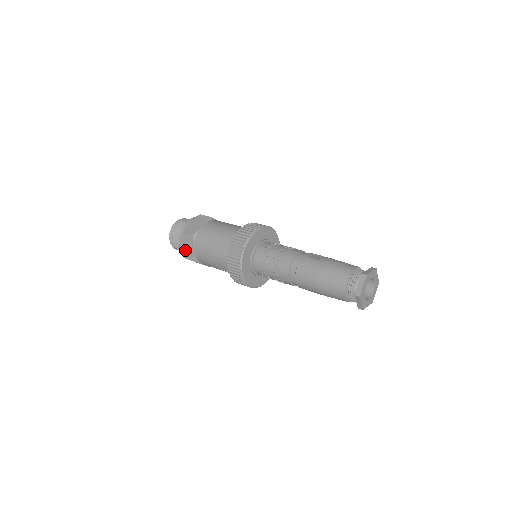
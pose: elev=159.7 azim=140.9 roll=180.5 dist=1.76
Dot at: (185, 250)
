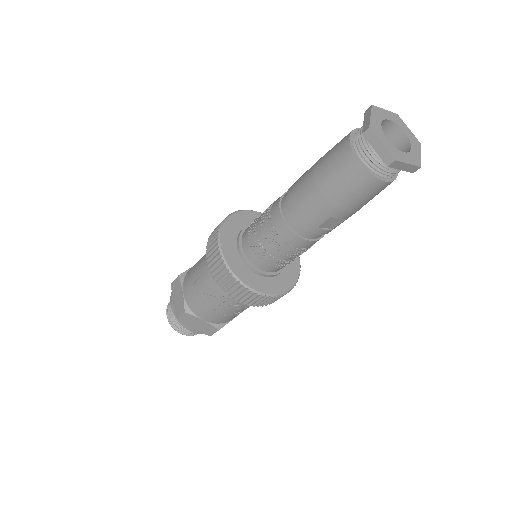
Dot at: (175, 306)
